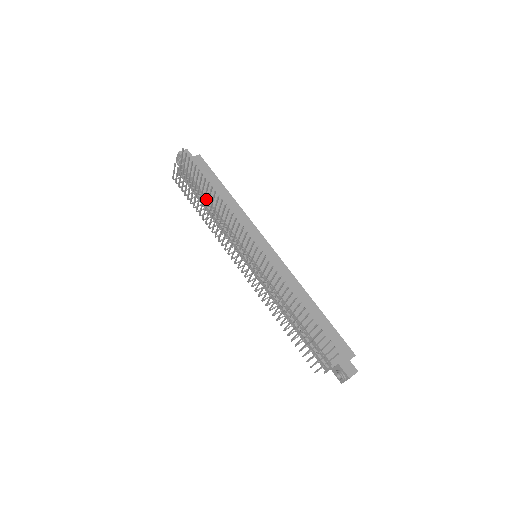
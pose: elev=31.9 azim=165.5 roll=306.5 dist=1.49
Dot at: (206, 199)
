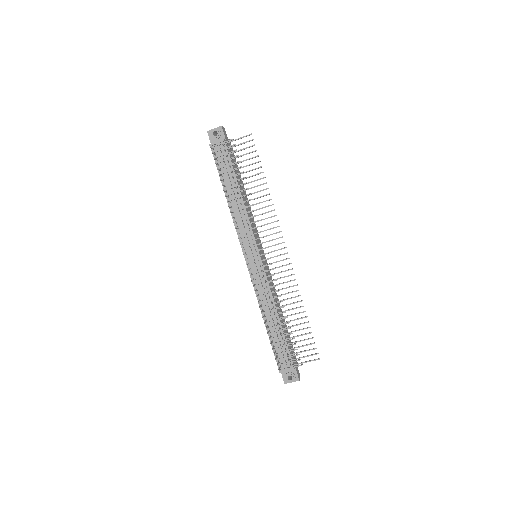
Dot at: (236, 185)
